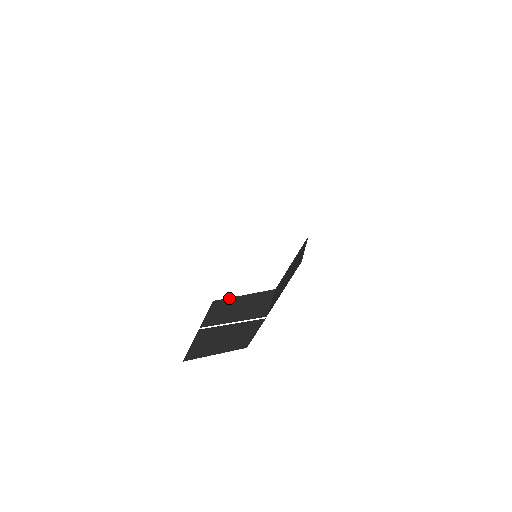
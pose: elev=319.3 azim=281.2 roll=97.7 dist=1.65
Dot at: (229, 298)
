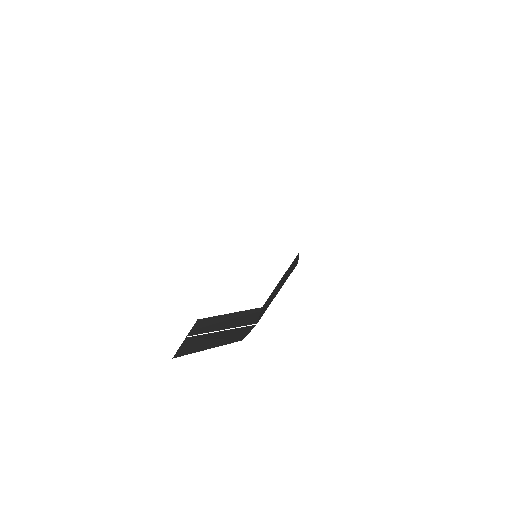
Dot at: (215, 316)
